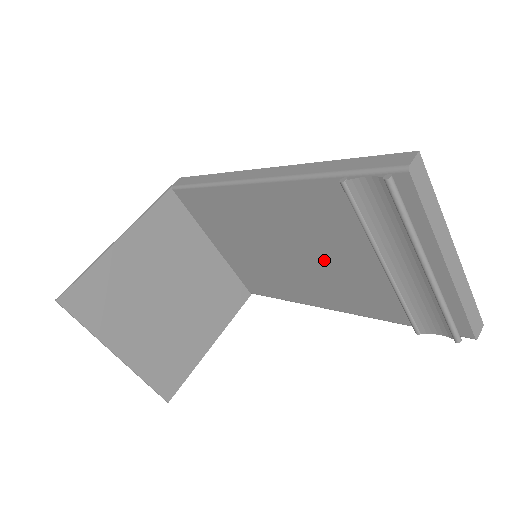
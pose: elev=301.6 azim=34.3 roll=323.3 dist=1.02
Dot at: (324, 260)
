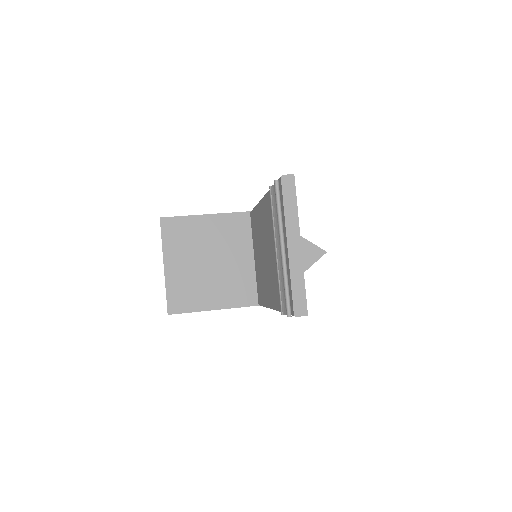
Dot at: (271, 256)
